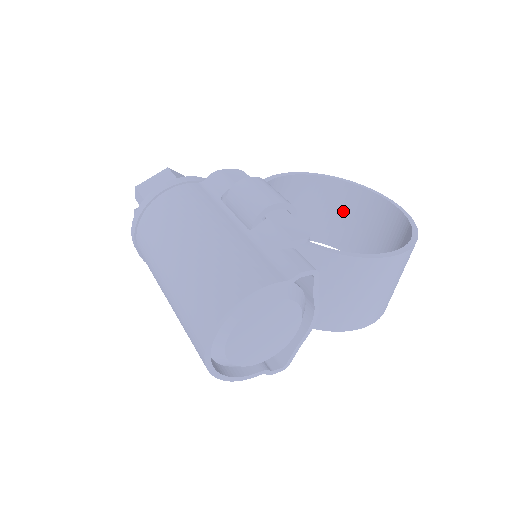
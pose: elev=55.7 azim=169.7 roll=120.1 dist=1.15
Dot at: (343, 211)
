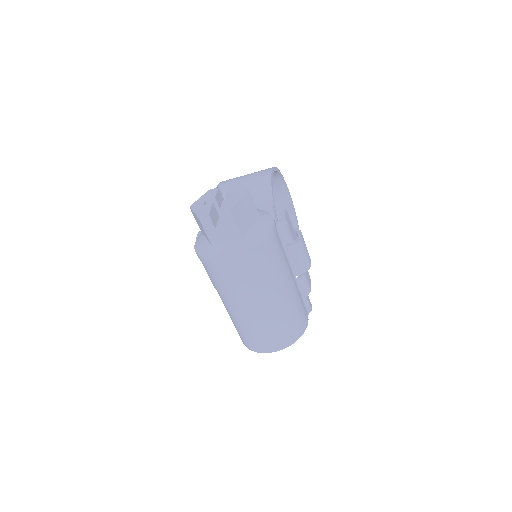
Dot at: occluded
